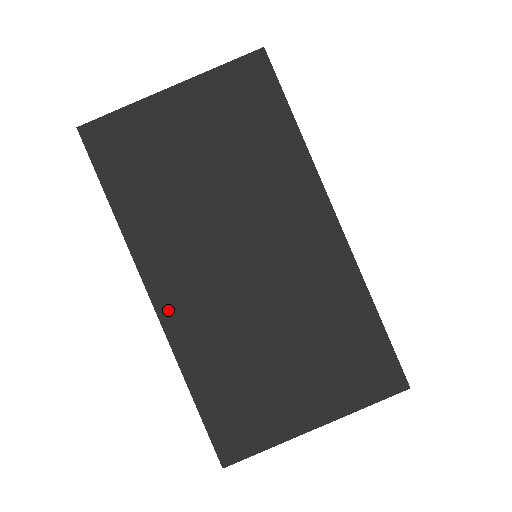
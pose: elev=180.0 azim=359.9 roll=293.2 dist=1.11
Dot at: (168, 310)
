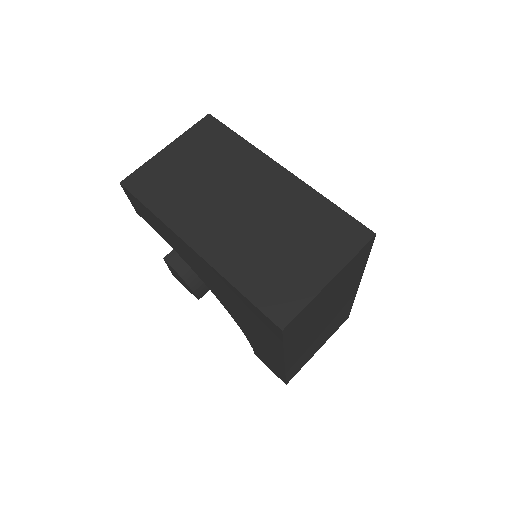
Dot at: (207, 251)
